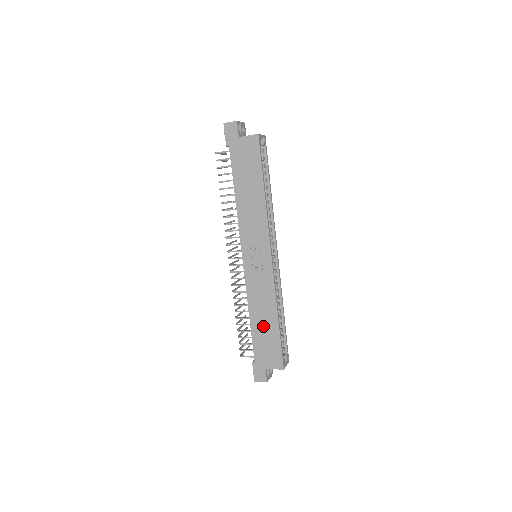
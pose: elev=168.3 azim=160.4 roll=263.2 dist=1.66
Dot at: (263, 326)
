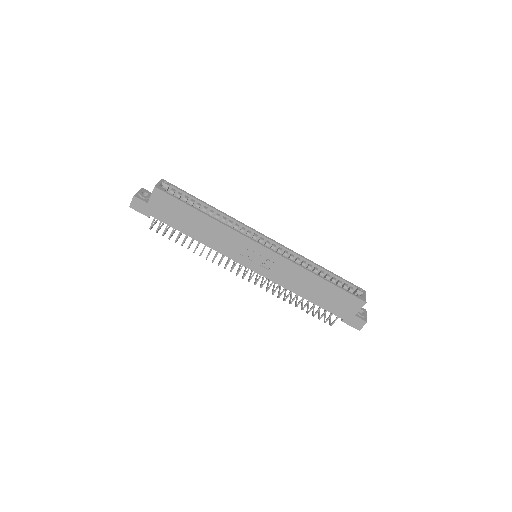
Dot at: (317, 292)
